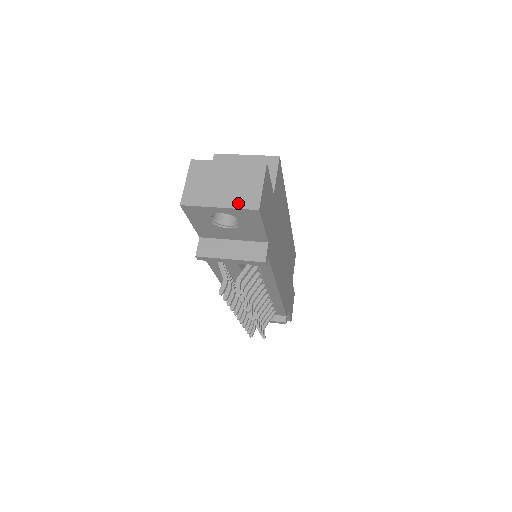
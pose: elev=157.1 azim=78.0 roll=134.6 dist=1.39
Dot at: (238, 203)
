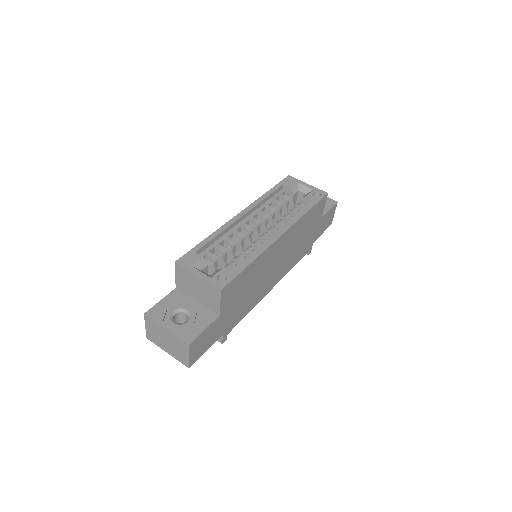
Dot at: (177, 358)
